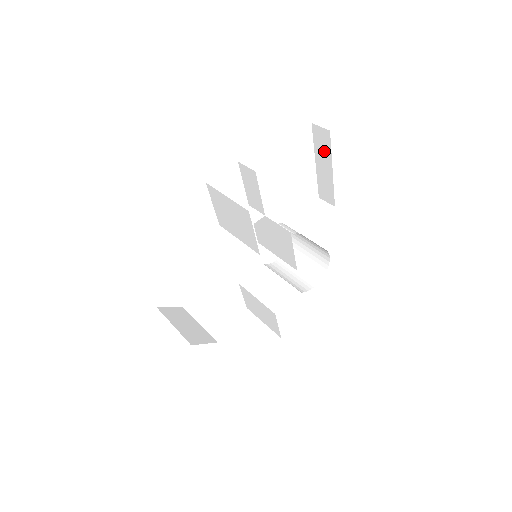
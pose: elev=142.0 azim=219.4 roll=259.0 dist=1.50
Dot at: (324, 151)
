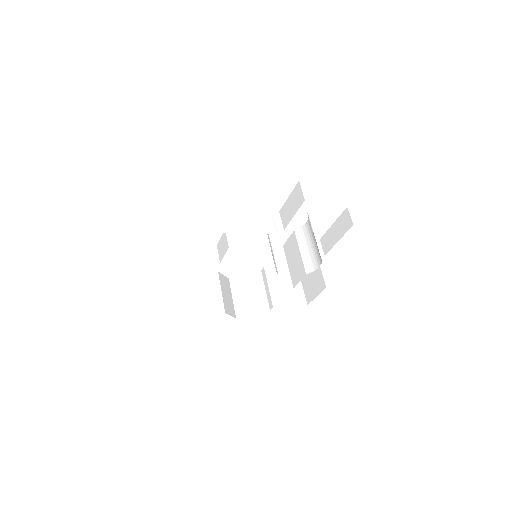
Dot at: occluded
